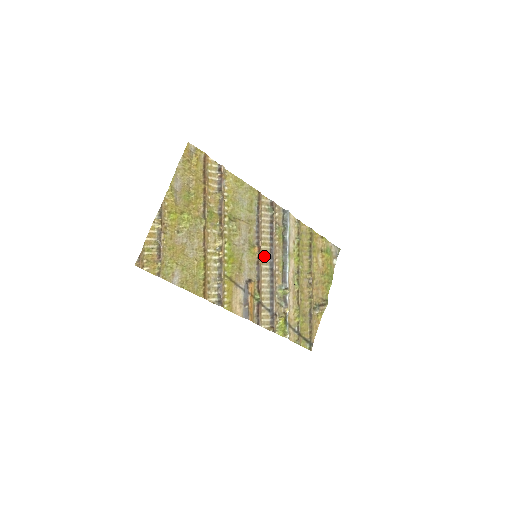
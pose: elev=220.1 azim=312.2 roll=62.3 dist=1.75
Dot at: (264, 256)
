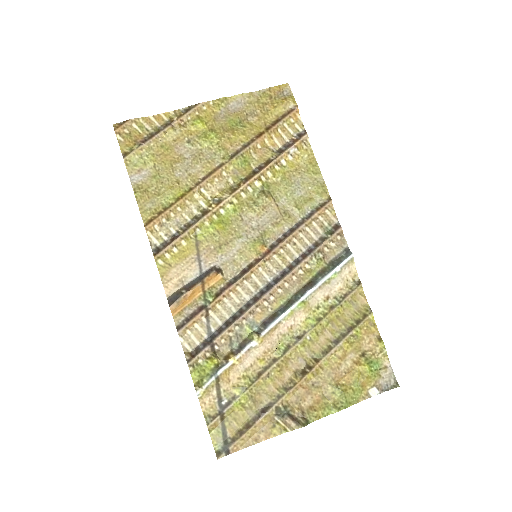
Dot at: (268, 268)
